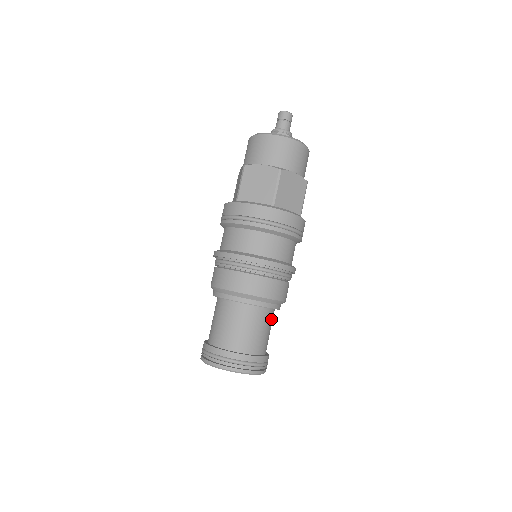
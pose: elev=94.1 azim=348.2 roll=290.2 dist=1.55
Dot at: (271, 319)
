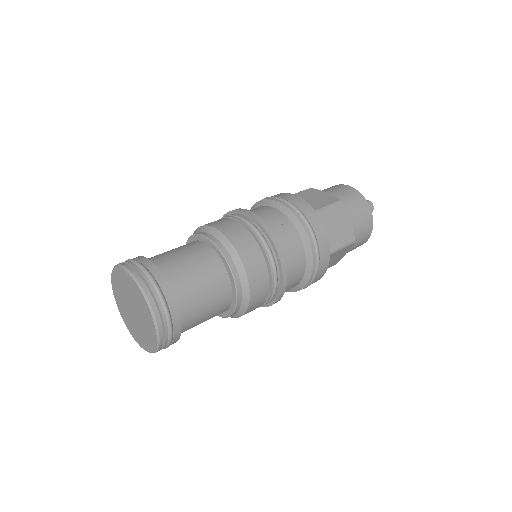
Dot at: (207, 262)
